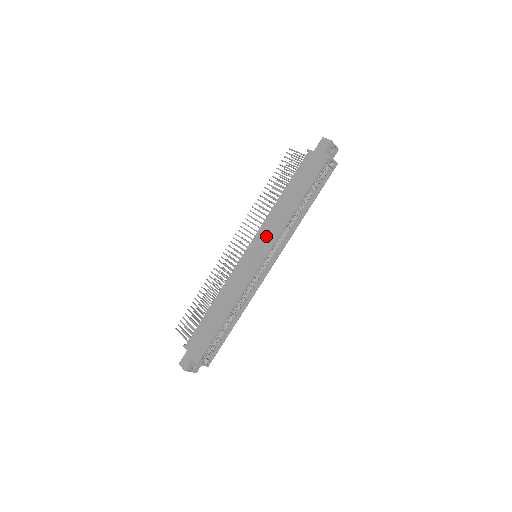
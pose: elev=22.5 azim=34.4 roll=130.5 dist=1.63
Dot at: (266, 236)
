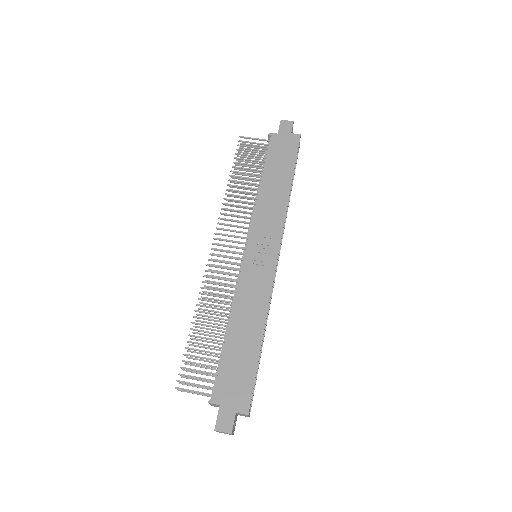
Dot at: (267, 227)
